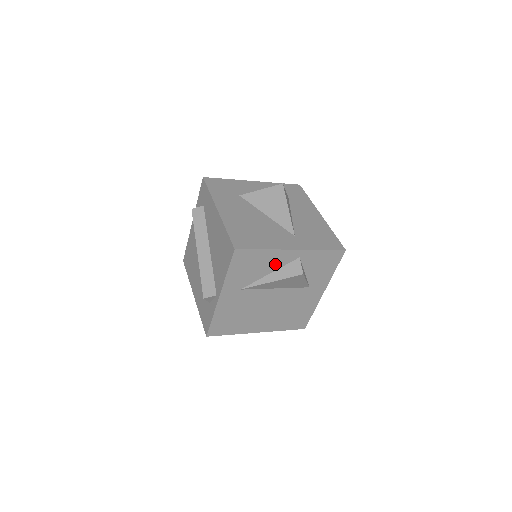
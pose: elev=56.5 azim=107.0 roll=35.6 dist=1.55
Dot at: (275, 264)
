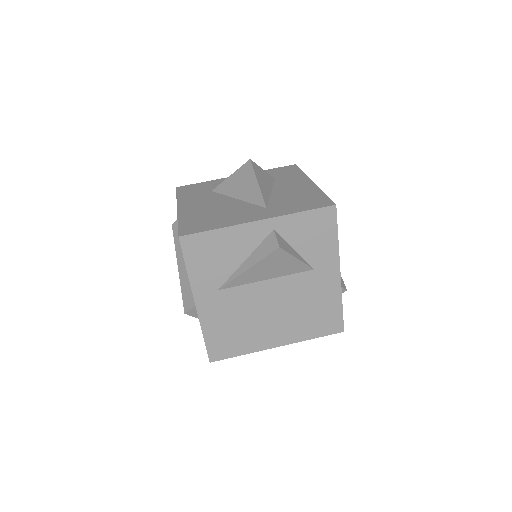
Dot at: (245, 246)
